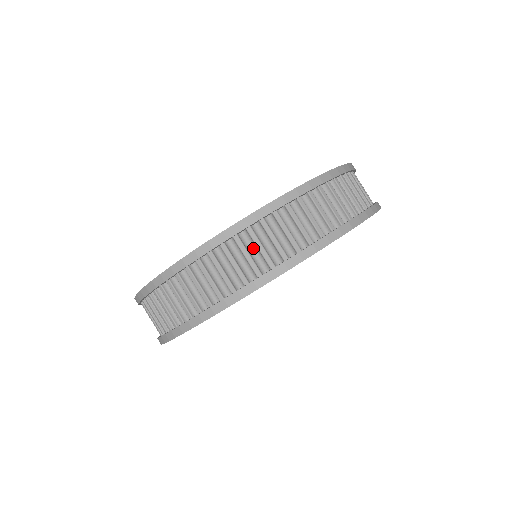
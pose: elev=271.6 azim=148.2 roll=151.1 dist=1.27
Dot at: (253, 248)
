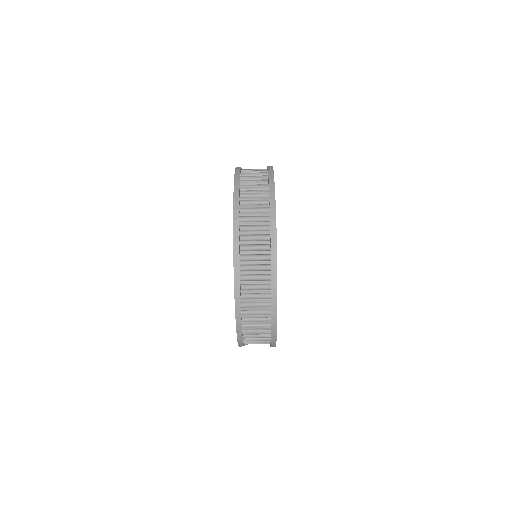
Dot at: (253, 294)
